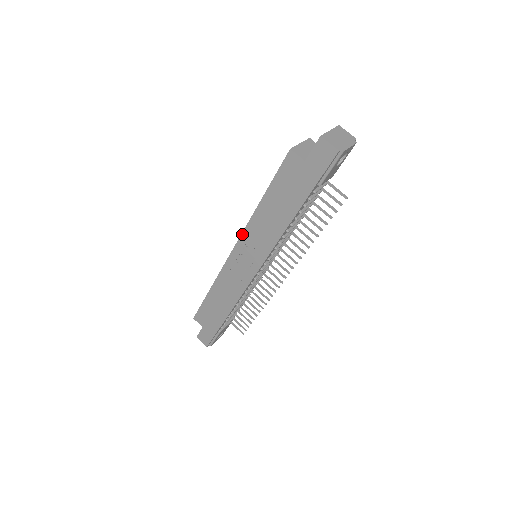
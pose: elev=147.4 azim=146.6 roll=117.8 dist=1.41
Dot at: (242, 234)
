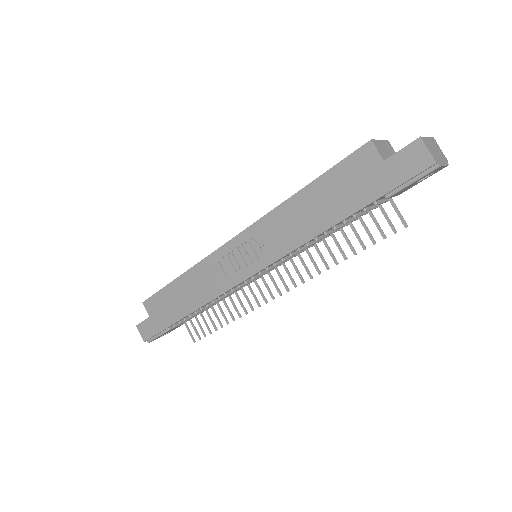
Dot at: (255, 223)
